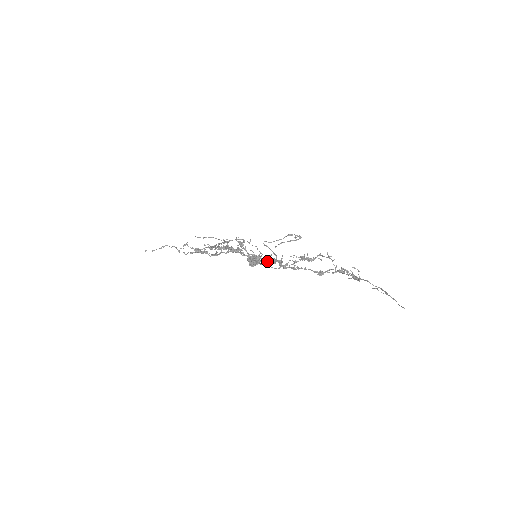
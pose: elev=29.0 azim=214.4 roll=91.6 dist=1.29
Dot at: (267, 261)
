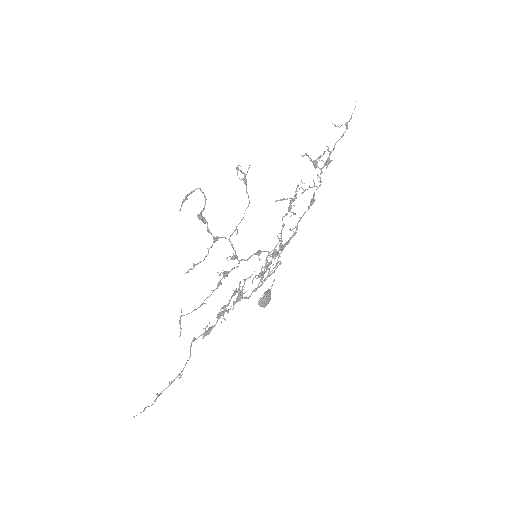
Dot at: (271, 260)
